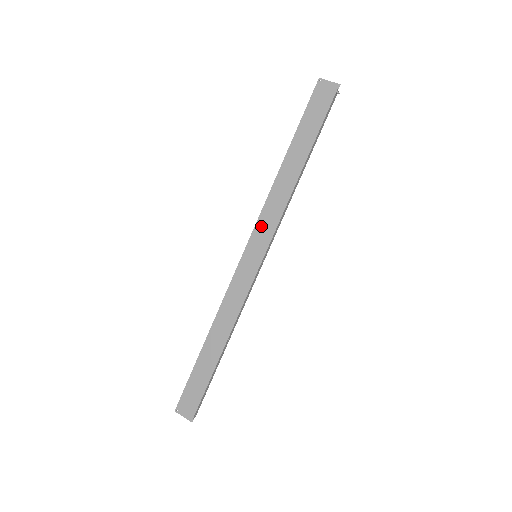
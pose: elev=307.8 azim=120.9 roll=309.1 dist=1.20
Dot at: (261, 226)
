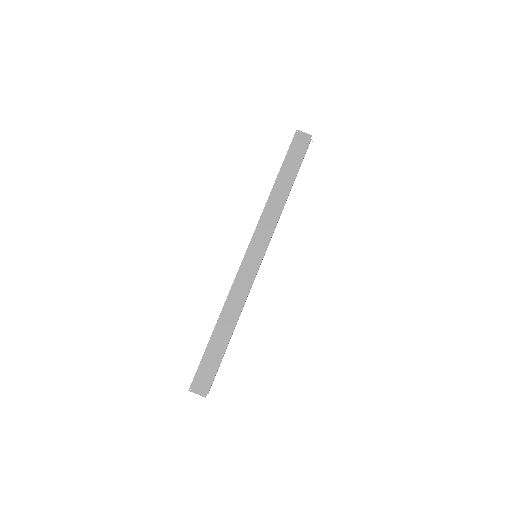
Dot at: (259, 233)
